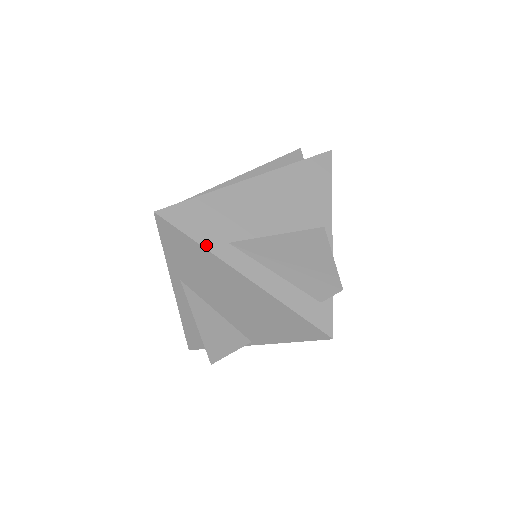
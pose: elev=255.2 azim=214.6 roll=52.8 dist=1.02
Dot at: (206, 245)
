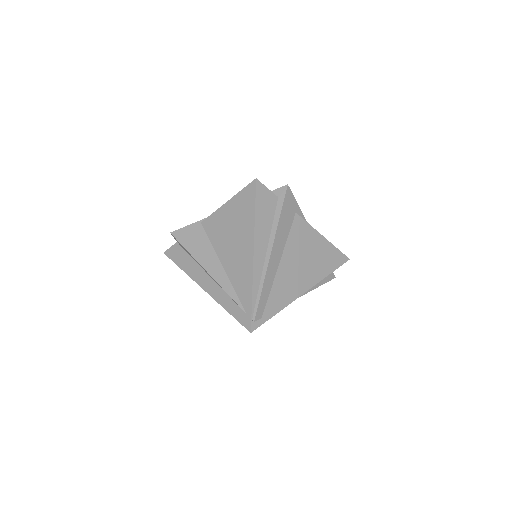
Dot at: occluded
